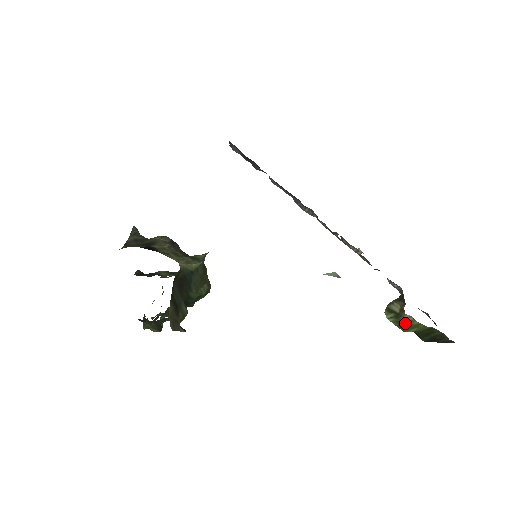
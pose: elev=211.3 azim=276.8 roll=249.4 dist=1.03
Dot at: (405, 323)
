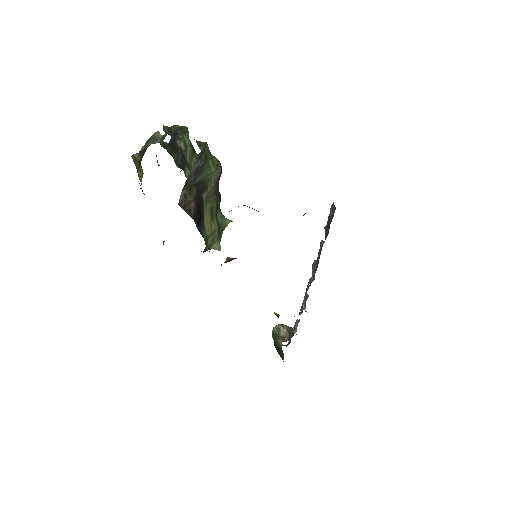
Dot at: (277, 340)
